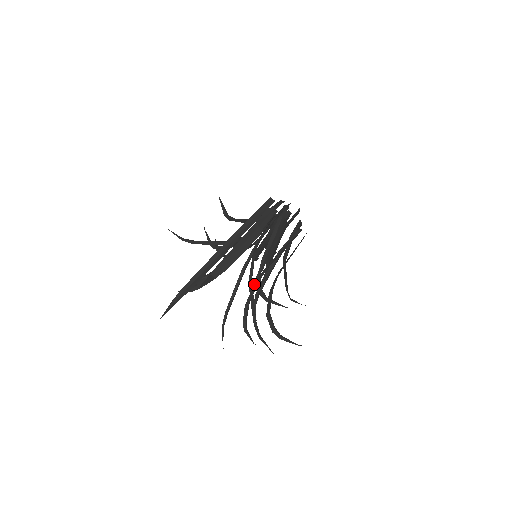
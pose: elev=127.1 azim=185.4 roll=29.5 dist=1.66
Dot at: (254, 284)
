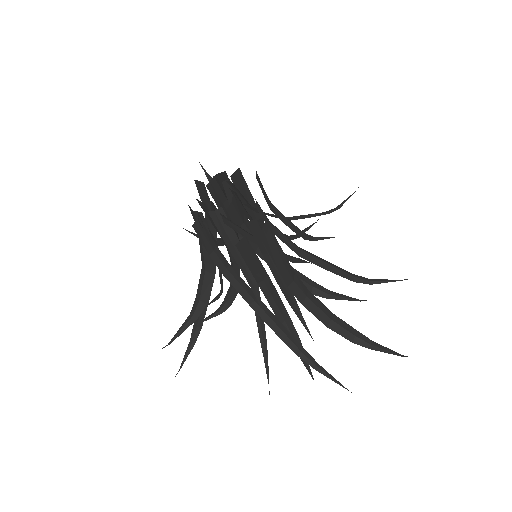
Dot at: occluded
